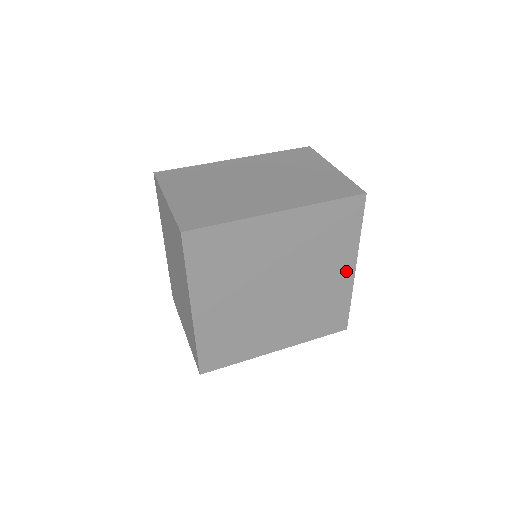
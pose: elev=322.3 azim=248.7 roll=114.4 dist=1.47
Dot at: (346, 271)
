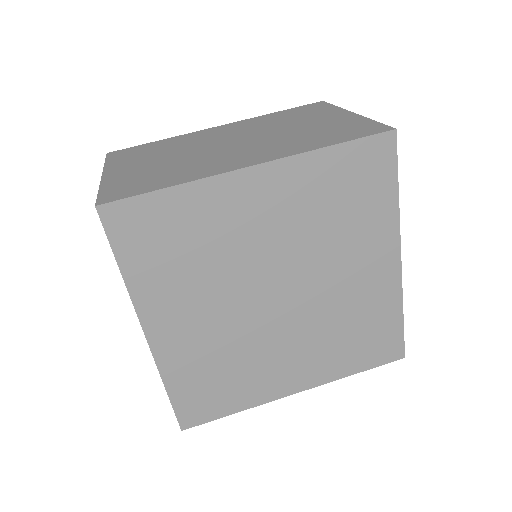
Dot at: (386, 263)
